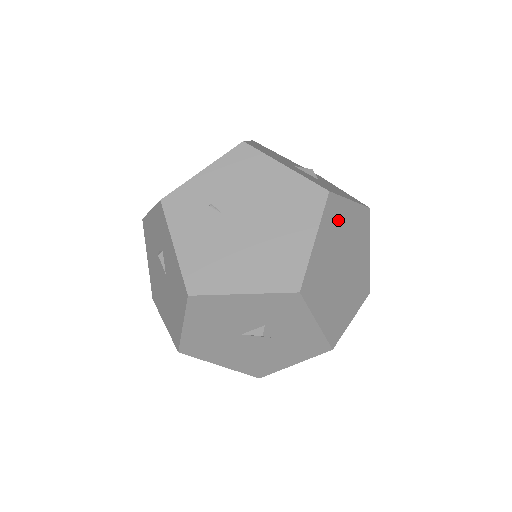
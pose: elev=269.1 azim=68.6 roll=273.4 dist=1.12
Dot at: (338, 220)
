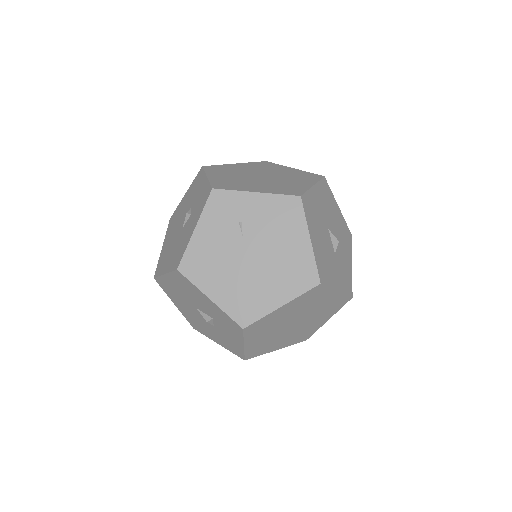
Dot at: (314, 299)
